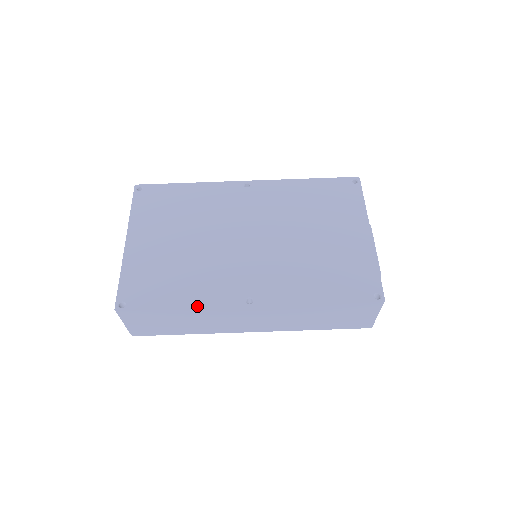
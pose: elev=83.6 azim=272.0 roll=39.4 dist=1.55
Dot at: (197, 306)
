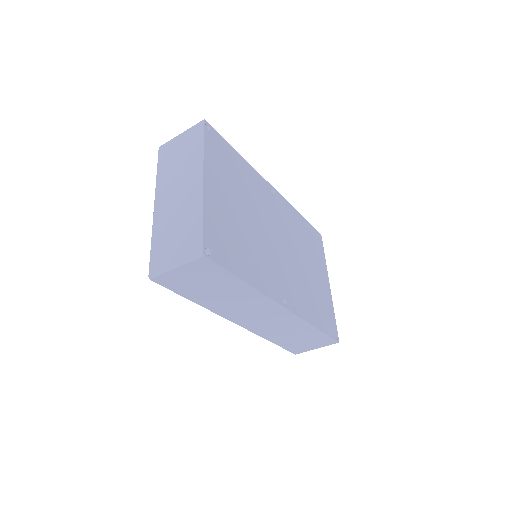
Dot at: (258, 288)
